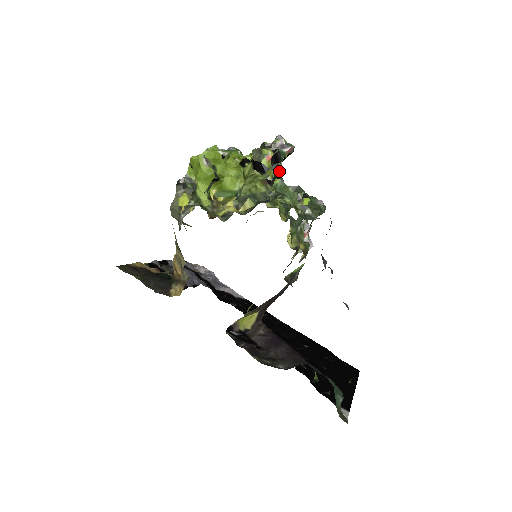
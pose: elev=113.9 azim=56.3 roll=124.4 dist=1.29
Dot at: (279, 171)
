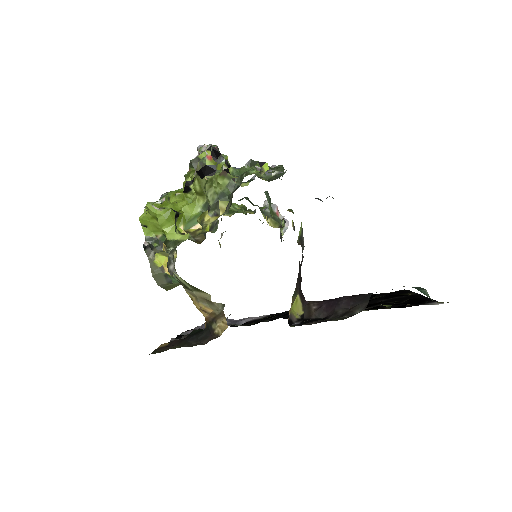
Dot at: (226, 160)
